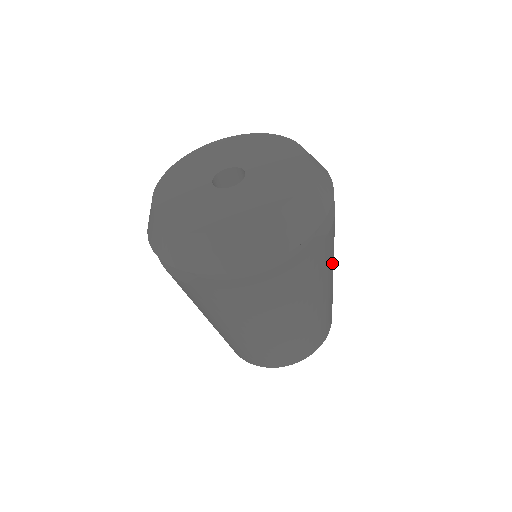
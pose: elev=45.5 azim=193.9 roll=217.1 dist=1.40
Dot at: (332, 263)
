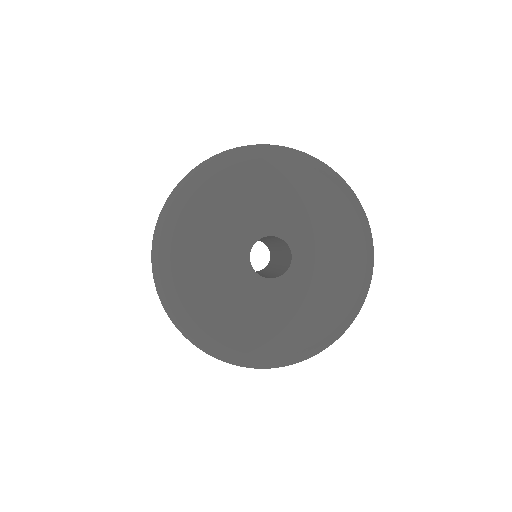
Dot at: occluded
